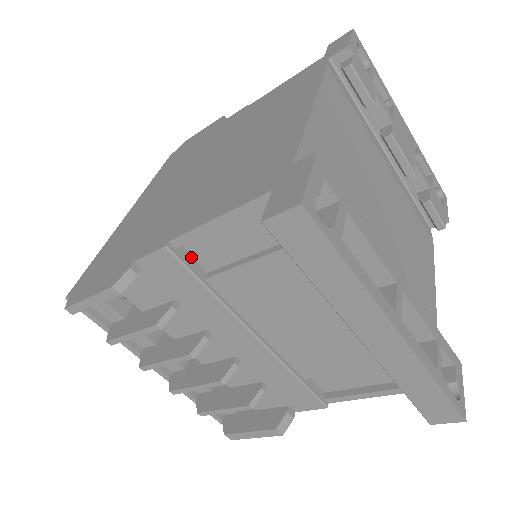
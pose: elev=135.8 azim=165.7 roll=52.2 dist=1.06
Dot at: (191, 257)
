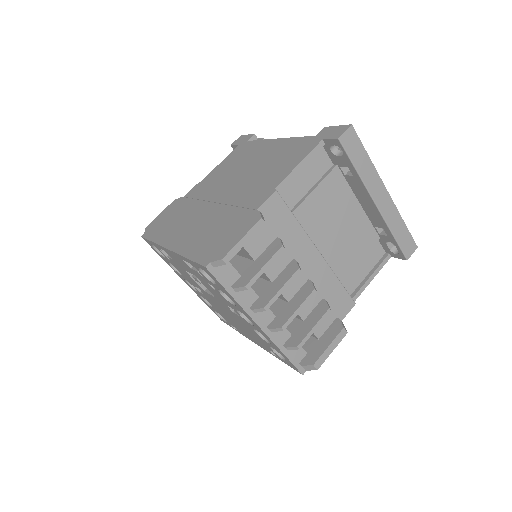
Dot at: occluded
